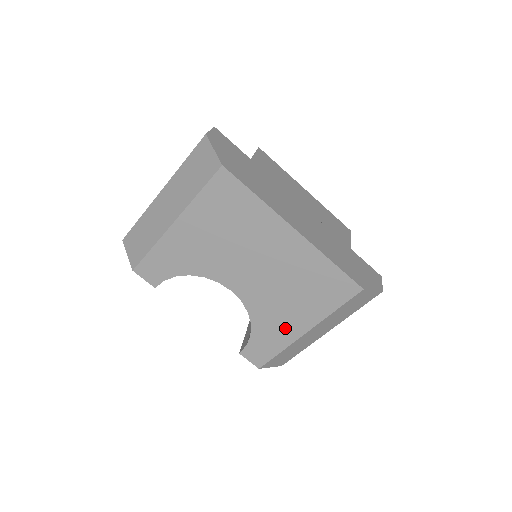
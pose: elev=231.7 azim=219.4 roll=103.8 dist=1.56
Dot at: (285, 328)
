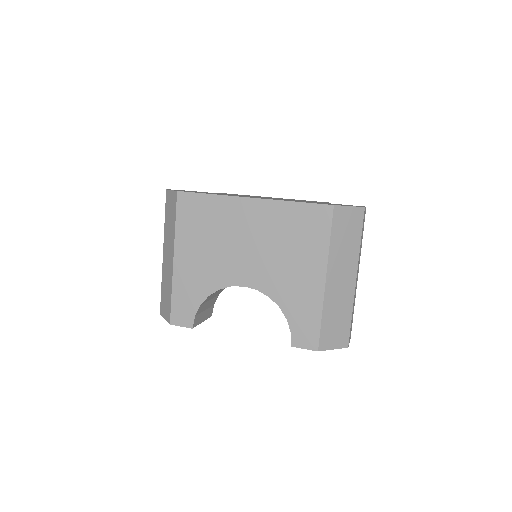
Dot at: (307, 290)
